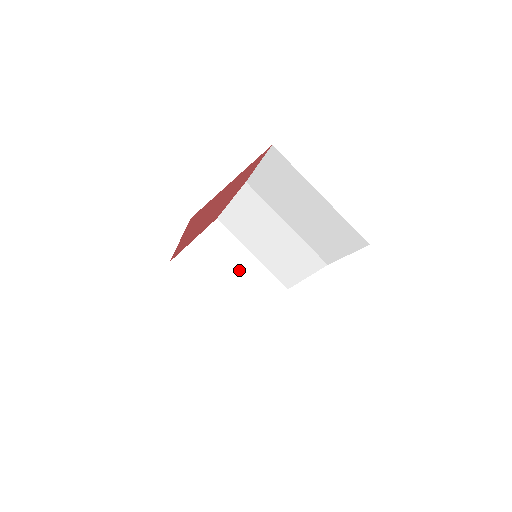
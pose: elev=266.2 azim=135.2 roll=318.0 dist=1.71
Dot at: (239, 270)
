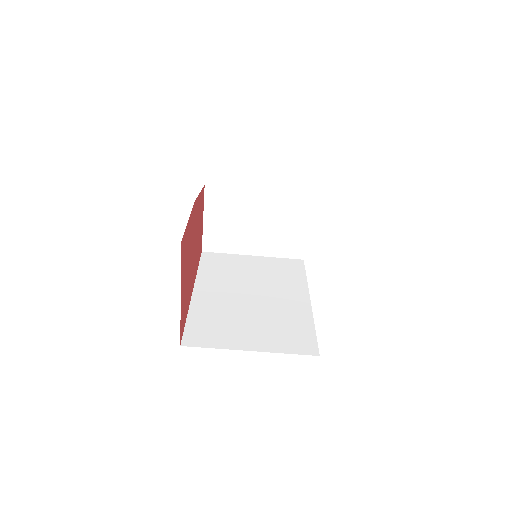
Dot at: (258, 213)
